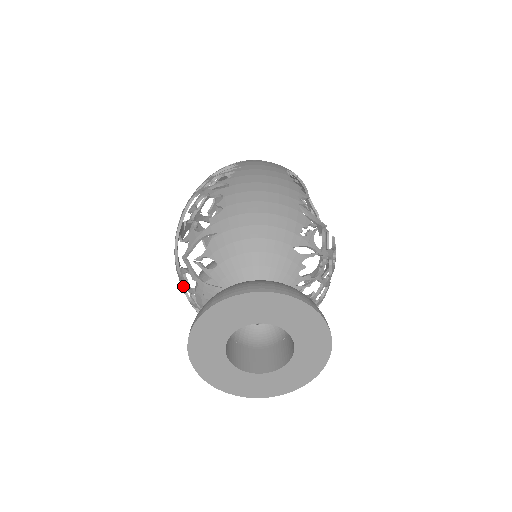
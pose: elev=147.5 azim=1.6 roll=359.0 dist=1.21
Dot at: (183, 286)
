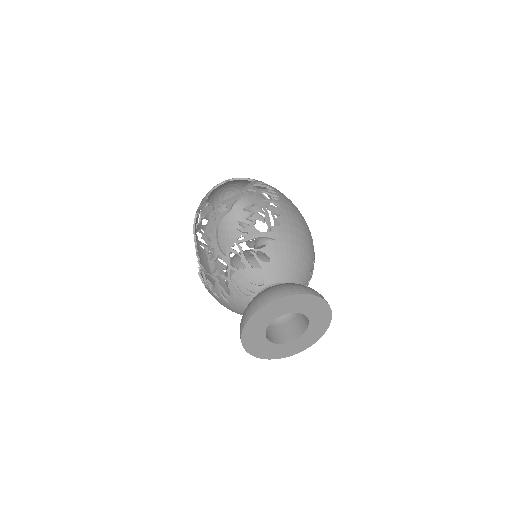
Dot at: occluded
